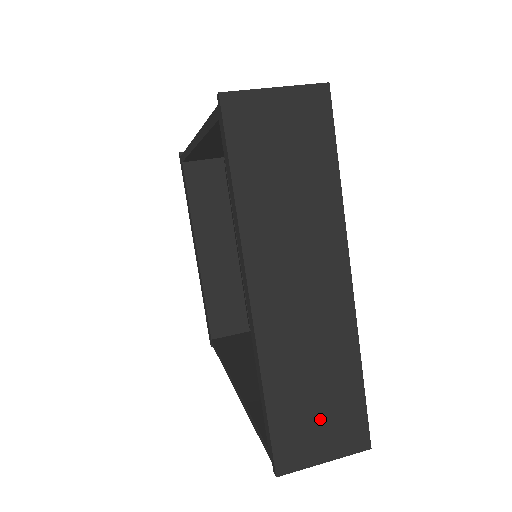
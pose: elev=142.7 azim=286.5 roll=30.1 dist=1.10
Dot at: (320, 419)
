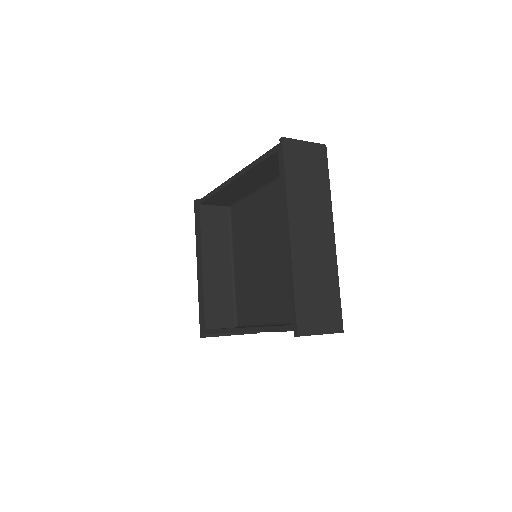
Dot at: (319, 308)
